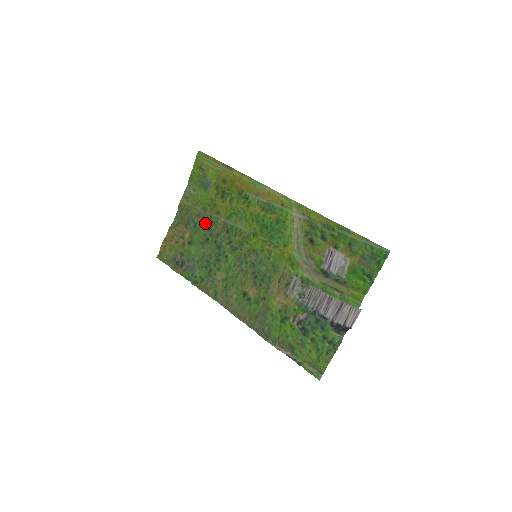
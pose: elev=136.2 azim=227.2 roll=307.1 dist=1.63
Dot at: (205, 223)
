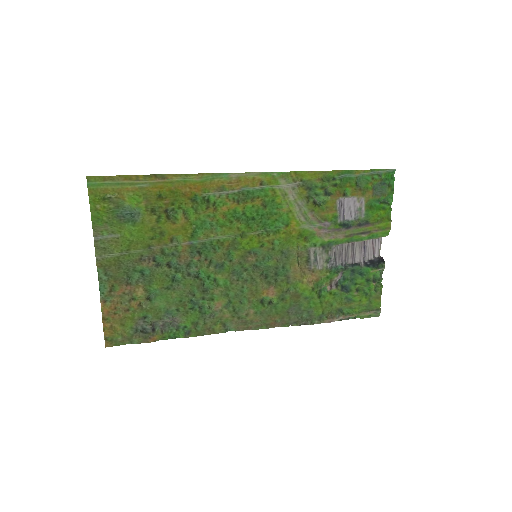
Dot at: (157, 262)
